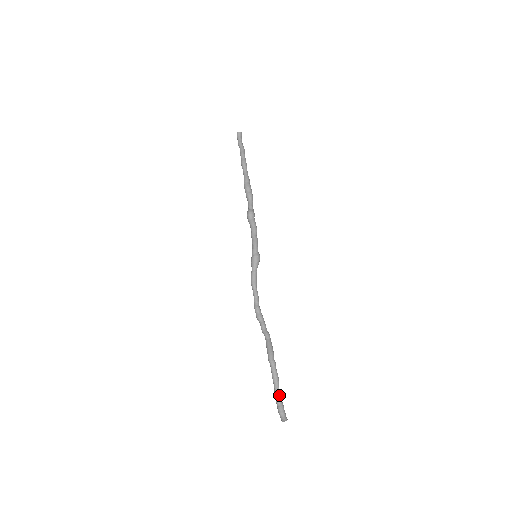
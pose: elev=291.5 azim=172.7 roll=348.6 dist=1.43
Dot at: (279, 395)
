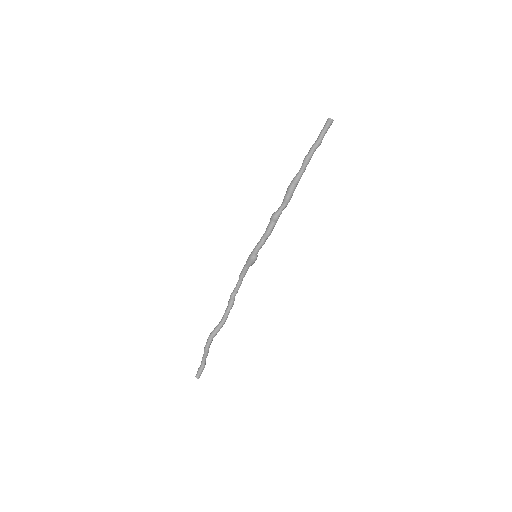
Dot at: (203, 361)
